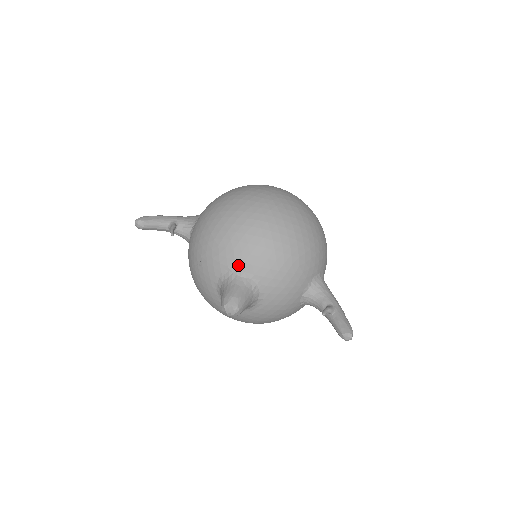
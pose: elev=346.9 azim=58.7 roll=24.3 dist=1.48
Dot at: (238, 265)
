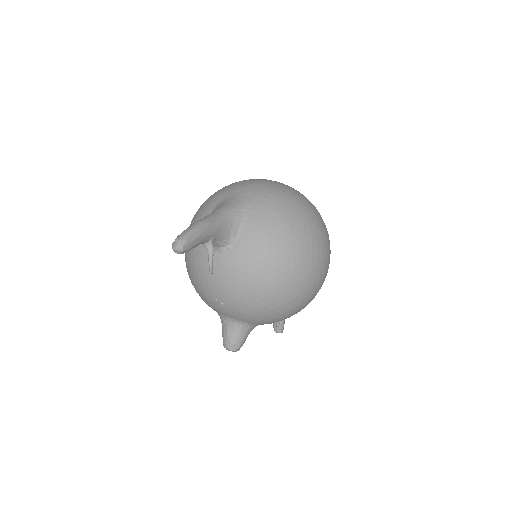
Dot at: (258, 323)
